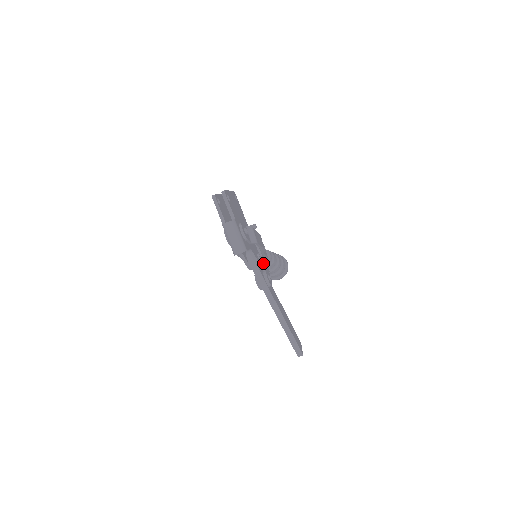
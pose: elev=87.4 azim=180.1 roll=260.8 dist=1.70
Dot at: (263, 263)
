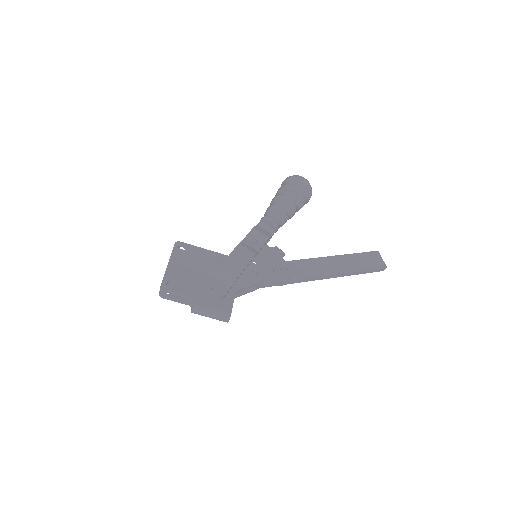
Dot at: (266, 262)
